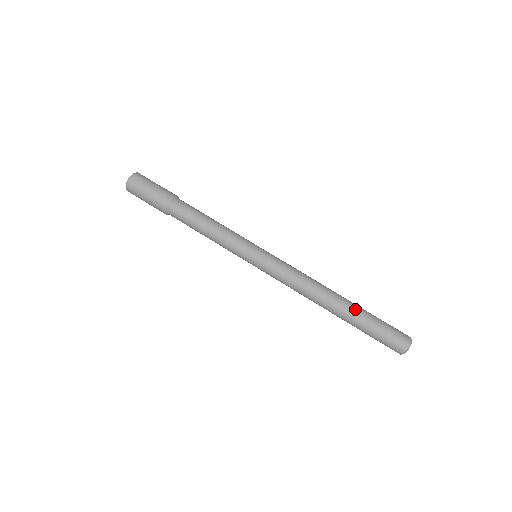
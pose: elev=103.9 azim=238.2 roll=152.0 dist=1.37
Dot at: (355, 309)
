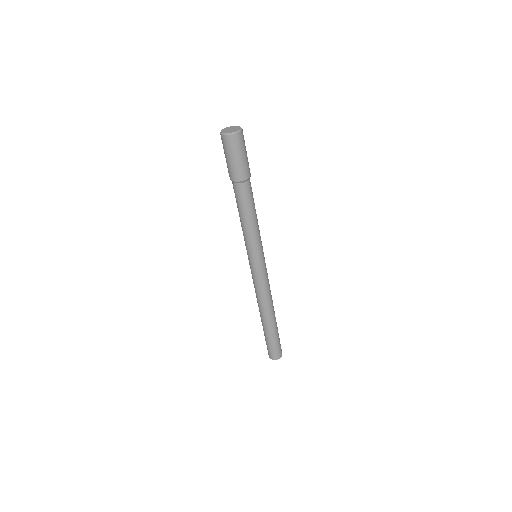
Dot at: (273, 328)
